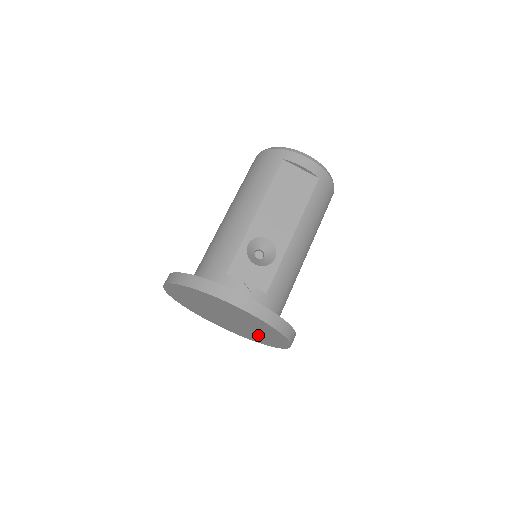
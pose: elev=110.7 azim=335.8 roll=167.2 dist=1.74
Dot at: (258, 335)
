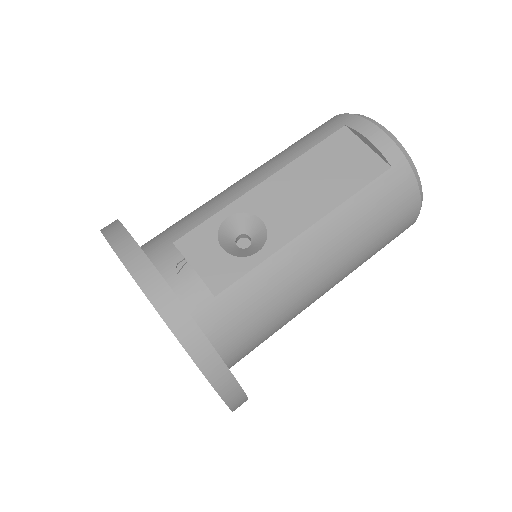
Dot at: occluded
